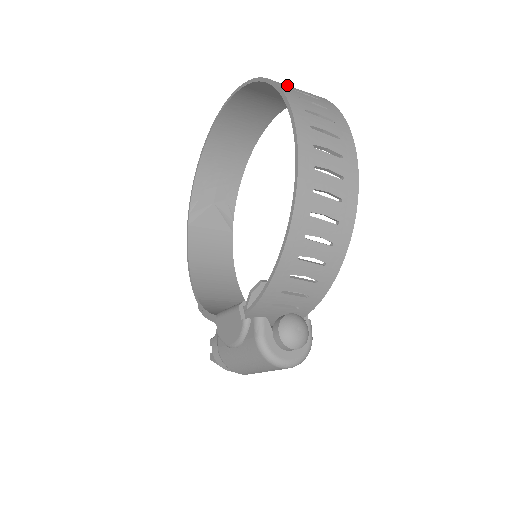
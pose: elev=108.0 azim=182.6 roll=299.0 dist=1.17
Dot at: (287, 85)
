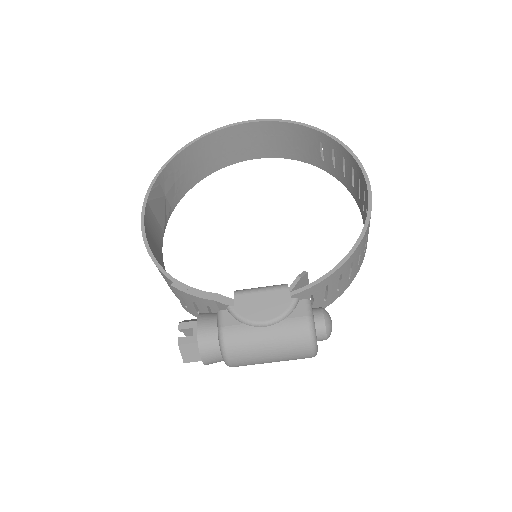
Dot at: (324, 143)
